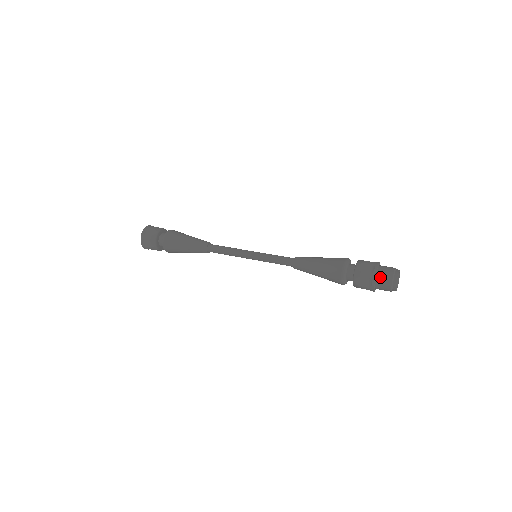
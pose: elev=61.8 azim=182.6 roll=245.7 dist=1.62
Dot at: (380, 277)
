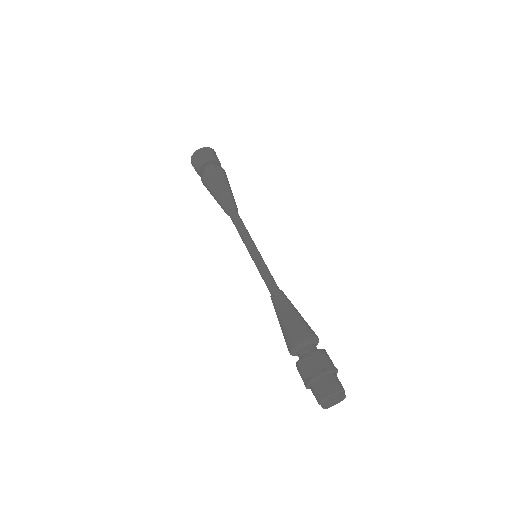
Dot at: (323, 382)
